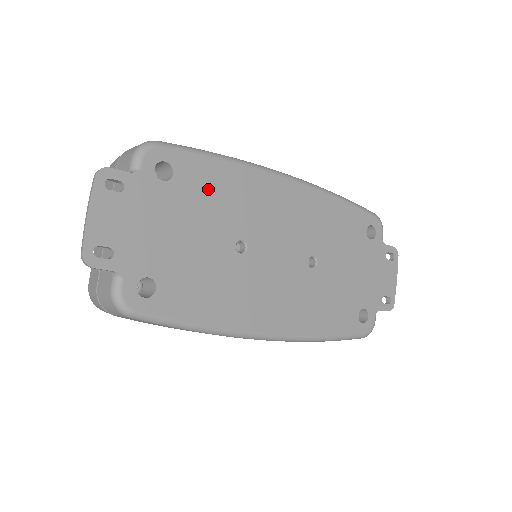
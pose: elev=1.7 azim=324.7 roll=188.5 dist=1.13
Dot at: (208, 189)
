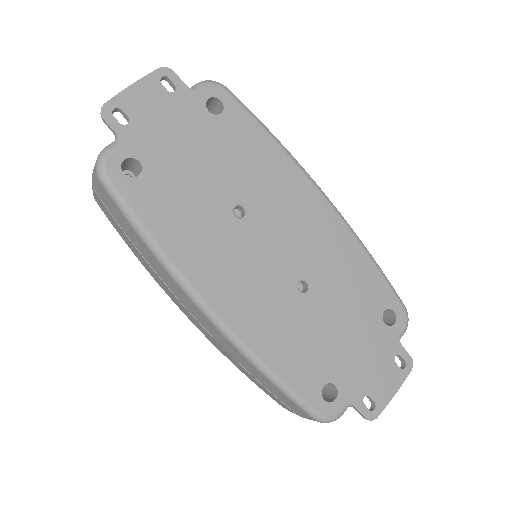
Dot at: (243, 146)
